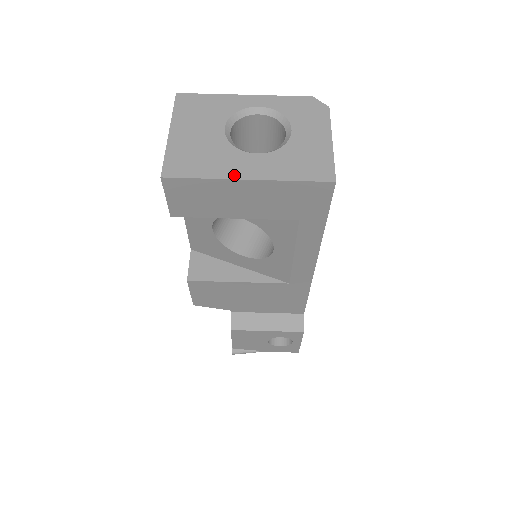
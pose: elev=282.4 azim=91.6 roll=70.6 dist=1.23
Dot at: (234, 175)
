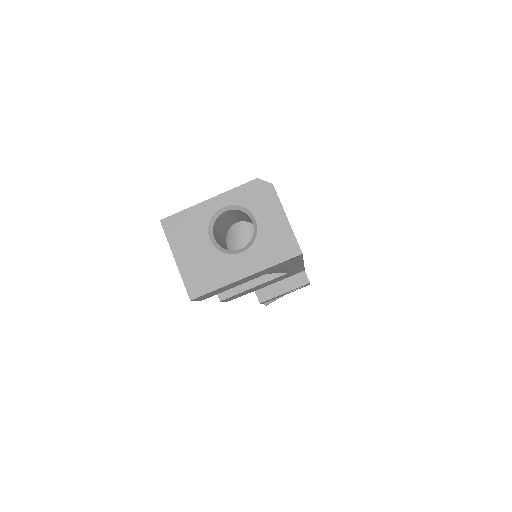
Dot at: (235, 278)
